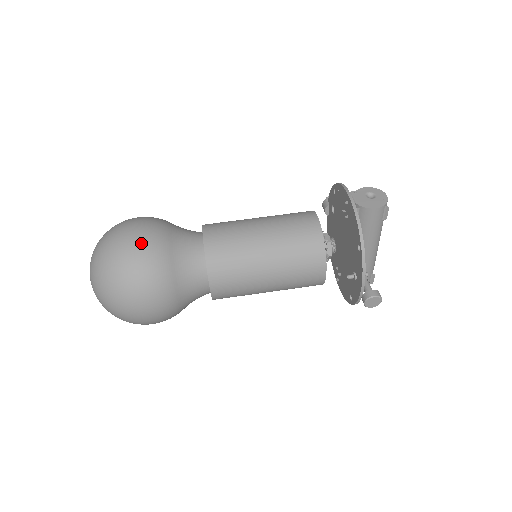
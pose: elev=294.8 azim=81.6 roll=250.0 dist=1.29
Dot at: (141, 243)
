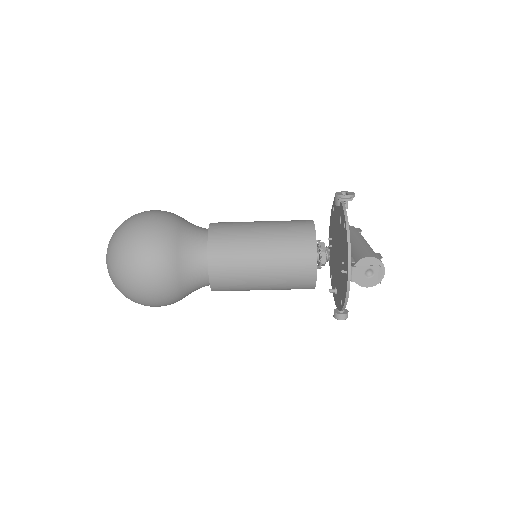
Dot at: (154, 289)
